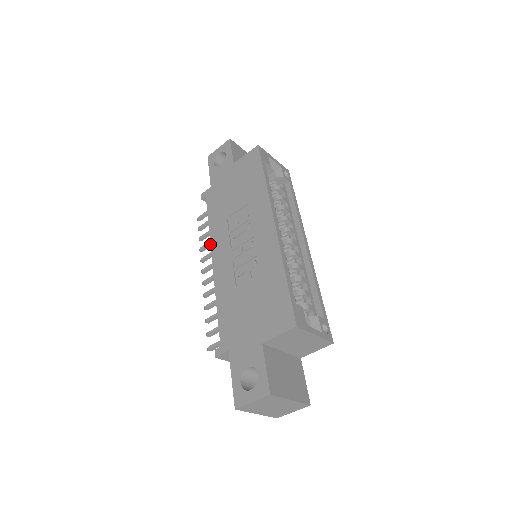
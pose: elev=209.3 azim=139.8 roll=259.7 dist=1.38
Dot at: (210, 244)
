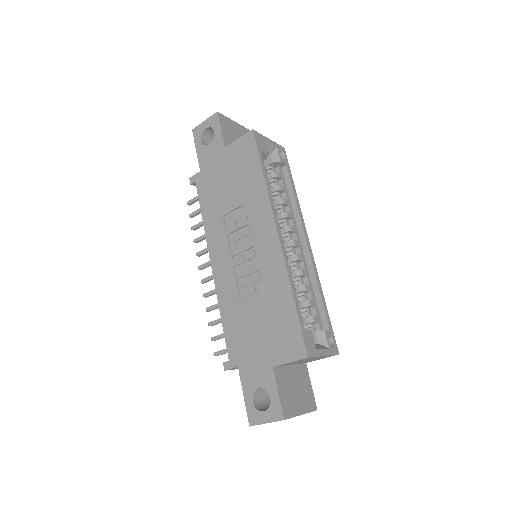
Dot at: occluded
